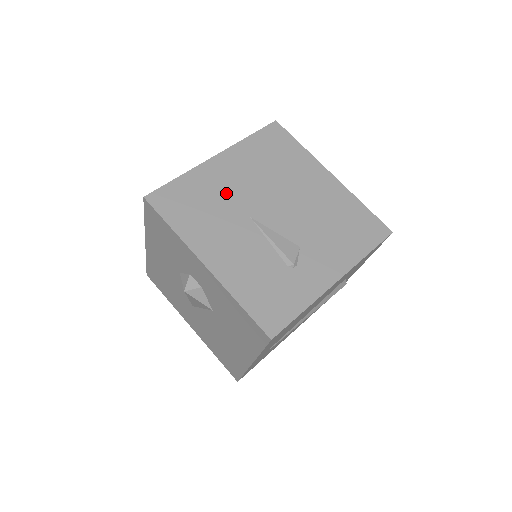
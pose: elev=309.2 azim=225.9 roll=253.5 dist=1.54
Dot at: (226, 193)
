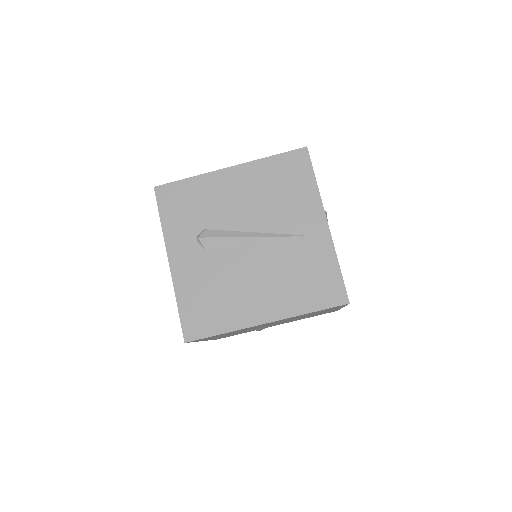
Dot at: occluded
